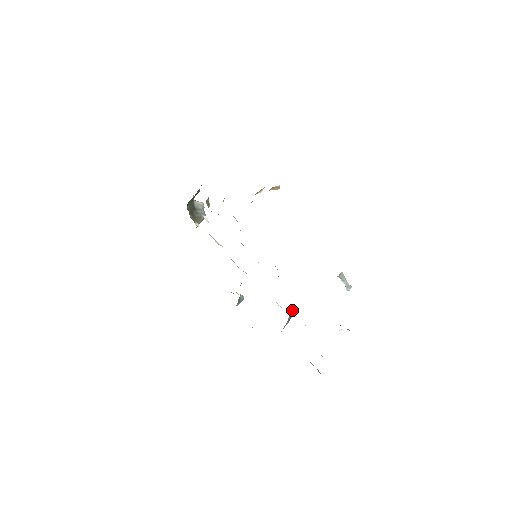
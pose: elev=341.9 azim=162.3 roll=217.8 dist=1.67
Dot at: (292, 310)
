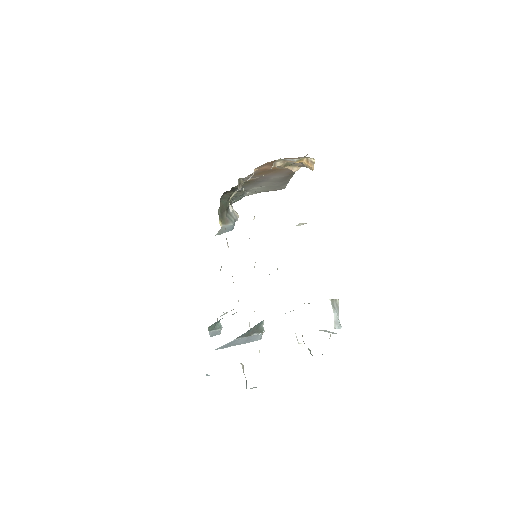
Dot at: (260, 326)
